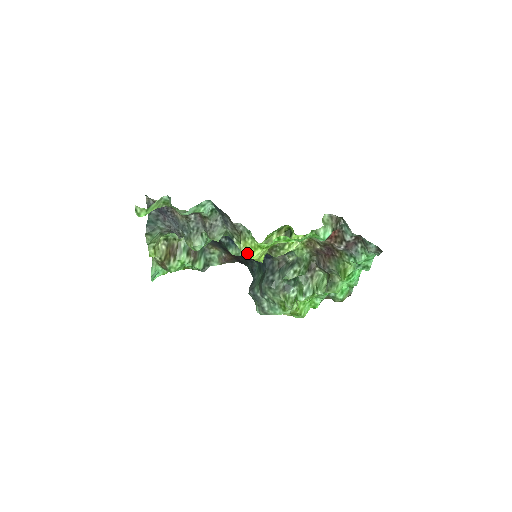
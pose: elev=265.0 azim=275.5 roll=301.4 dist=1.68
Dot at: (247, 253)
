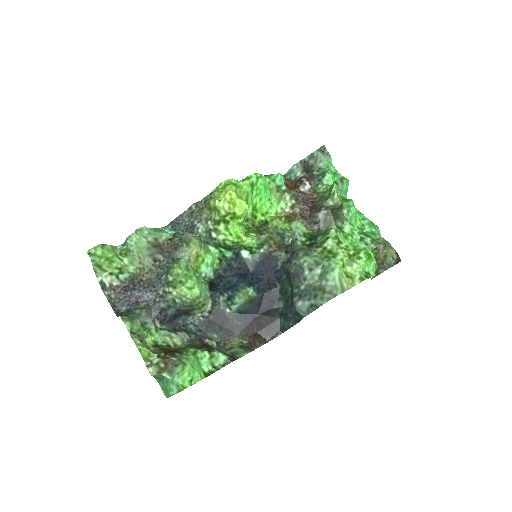
Dot at: (221, 197)
